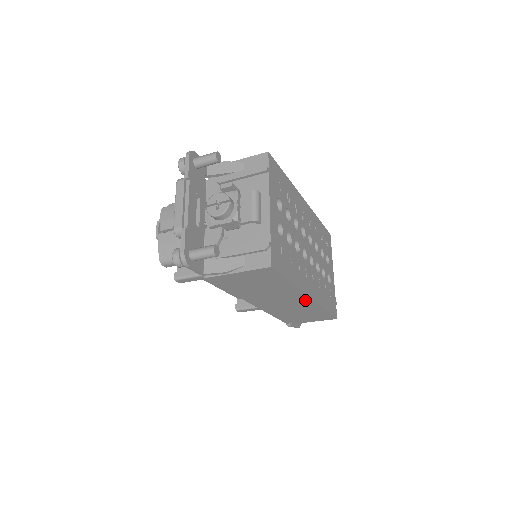
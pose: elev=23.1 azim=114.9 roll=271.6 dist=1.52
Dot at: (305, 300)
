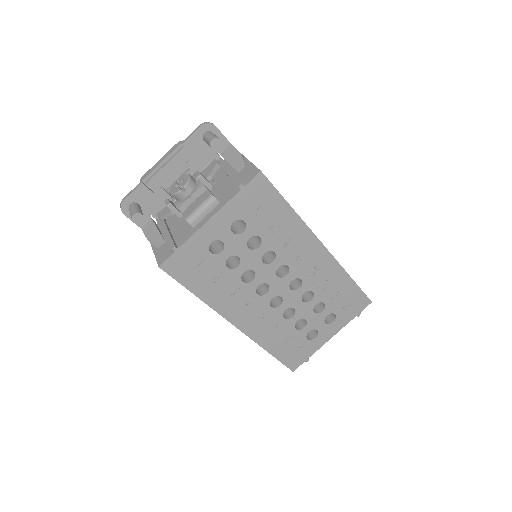
Dot at: occluded
